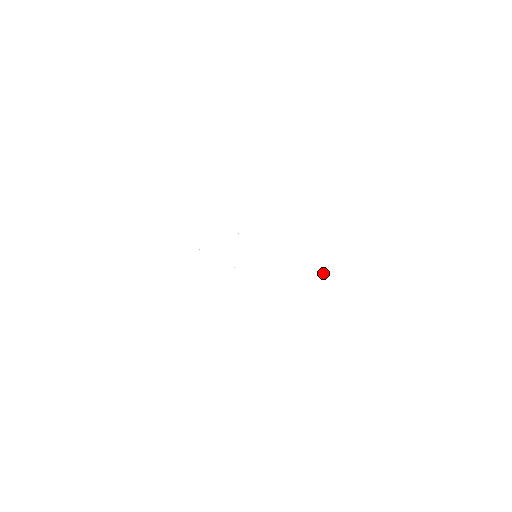
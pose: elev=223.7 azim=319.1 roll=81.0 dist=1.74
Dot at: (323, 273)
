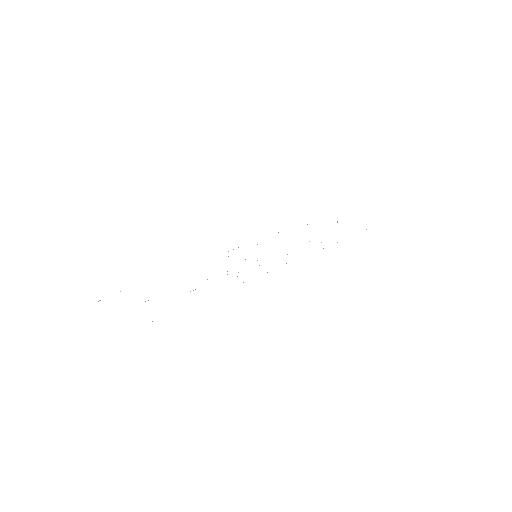
Dot at: occluded
